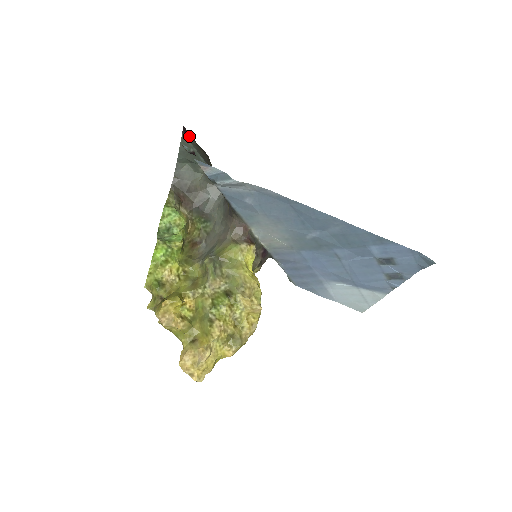
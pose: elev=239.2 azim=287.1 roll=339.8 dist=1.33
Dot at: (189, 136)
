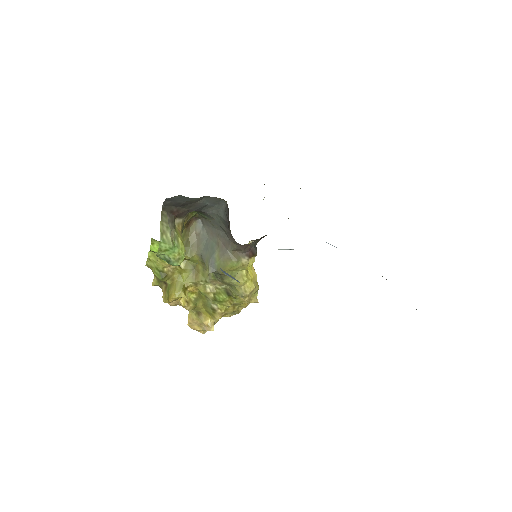
Dot at: occluded
